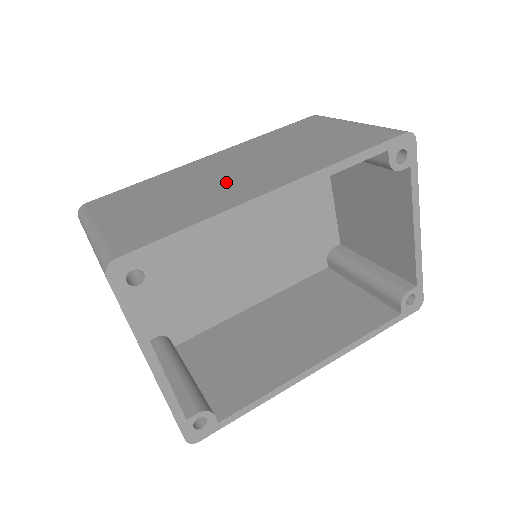
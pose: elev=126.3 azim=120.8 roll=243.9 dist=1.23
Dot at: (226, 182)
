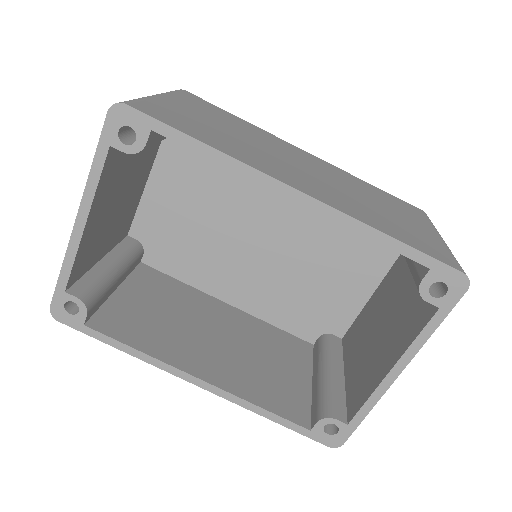
Dot at: (279, 160)
